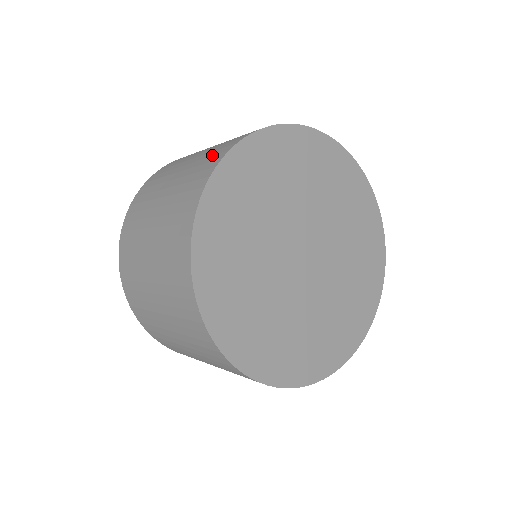
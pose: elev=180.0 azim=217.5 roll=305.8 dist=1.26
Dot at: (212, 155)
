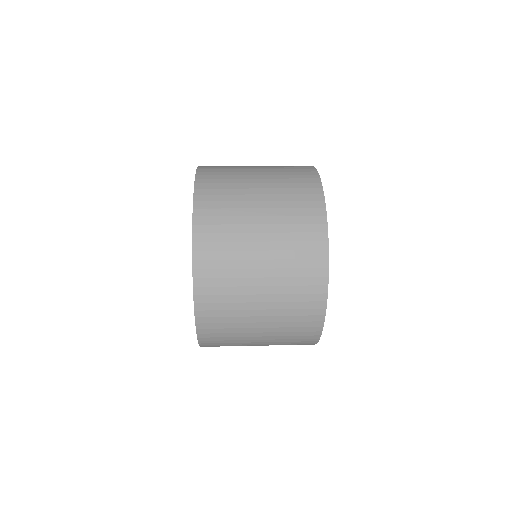
Dot at: (301, 194)
